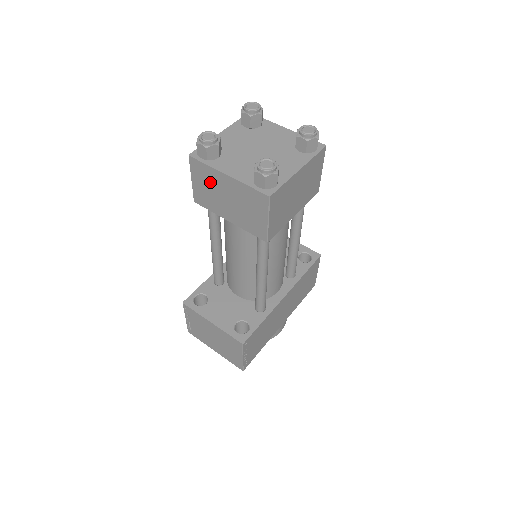
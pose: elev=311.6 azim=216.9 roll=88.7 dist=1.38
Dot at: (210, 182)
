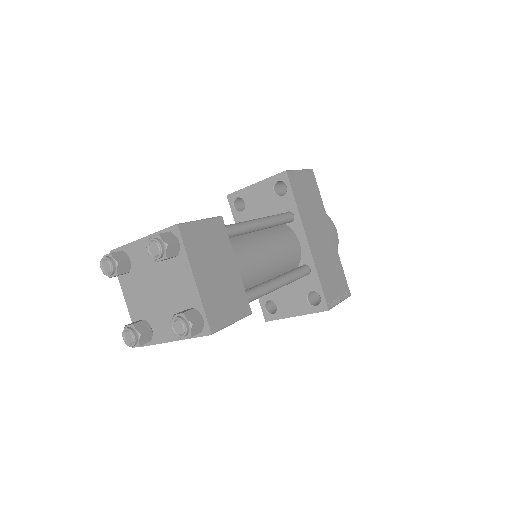
Dot at: occluded
